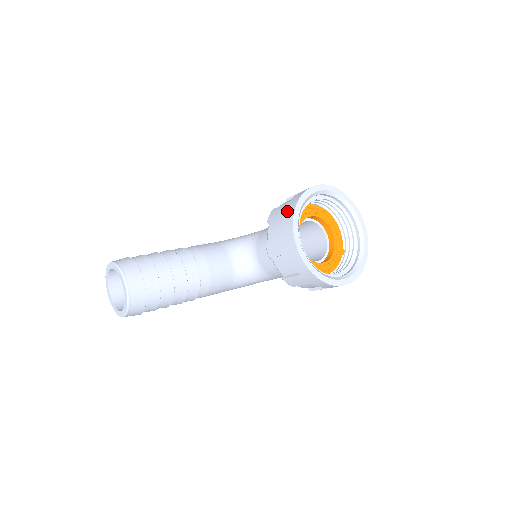
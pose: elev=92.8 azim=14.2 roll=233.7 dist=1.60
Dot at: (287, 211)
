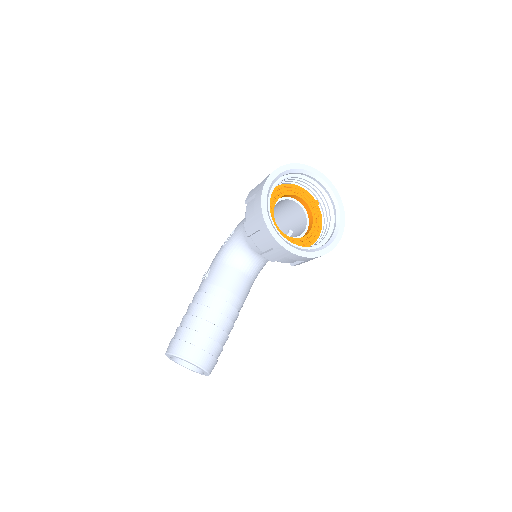
Dot at: (260, 228)
